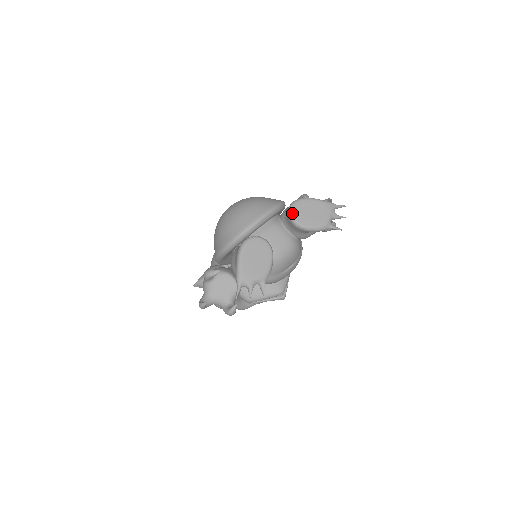
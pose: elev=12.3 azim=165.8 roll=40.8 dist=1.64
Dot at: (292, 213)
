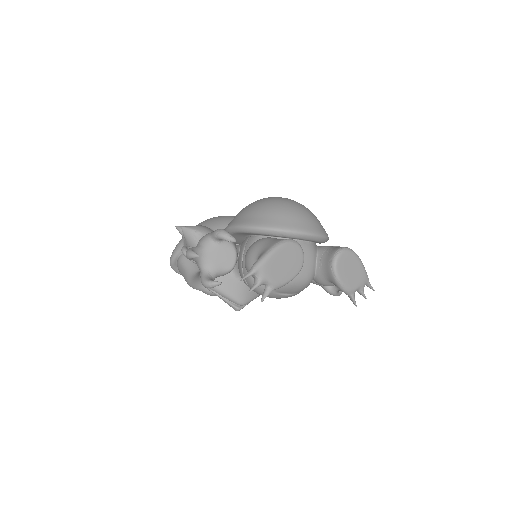
Dot at: (339, 255)
